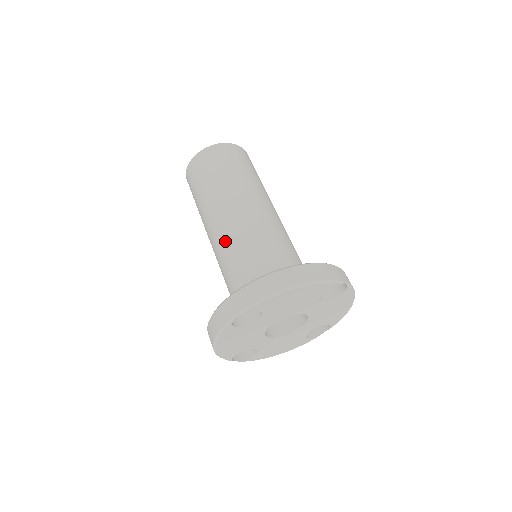
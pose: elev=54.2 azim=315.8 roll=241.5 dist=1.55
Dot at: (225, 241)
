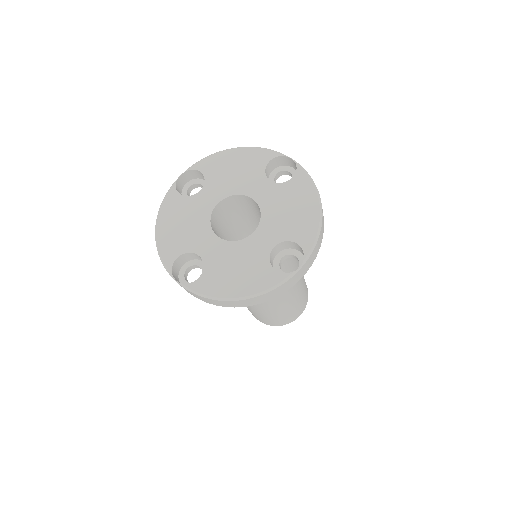
Dot at: occluded
